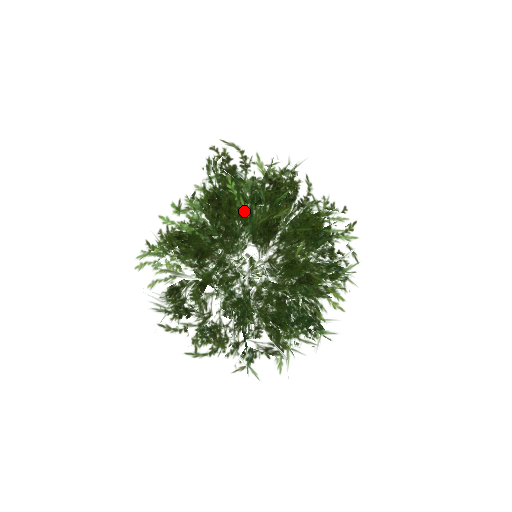
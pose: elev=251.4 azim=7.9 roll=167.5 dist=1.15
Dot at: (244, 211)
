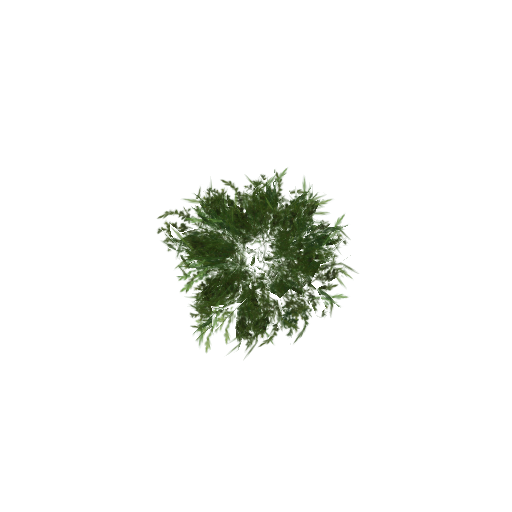
Dot at: (217, 222)
